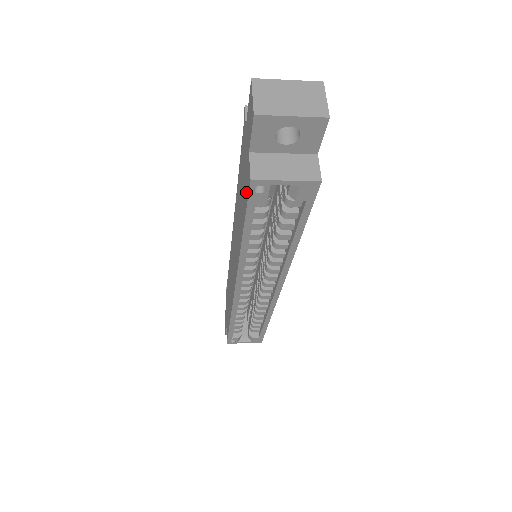
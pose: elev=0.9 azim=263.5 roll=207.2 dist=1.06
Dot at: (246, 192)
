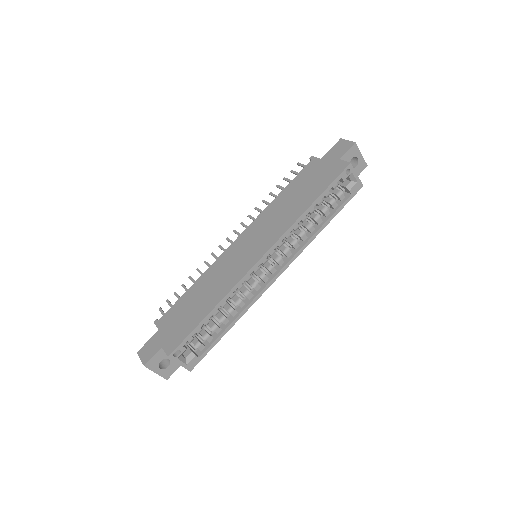
Dot at: (333, 175)
